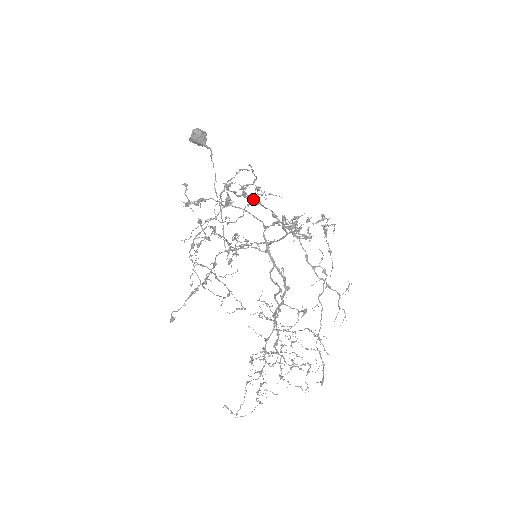
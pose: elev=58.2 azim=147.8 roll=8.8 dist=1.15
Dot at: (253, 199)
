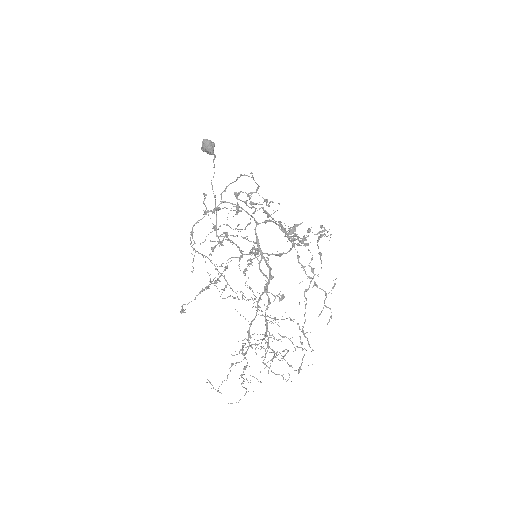
Dot at: (264, 212)
